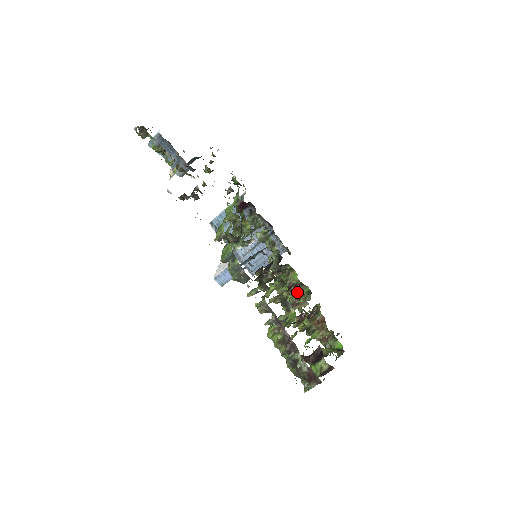
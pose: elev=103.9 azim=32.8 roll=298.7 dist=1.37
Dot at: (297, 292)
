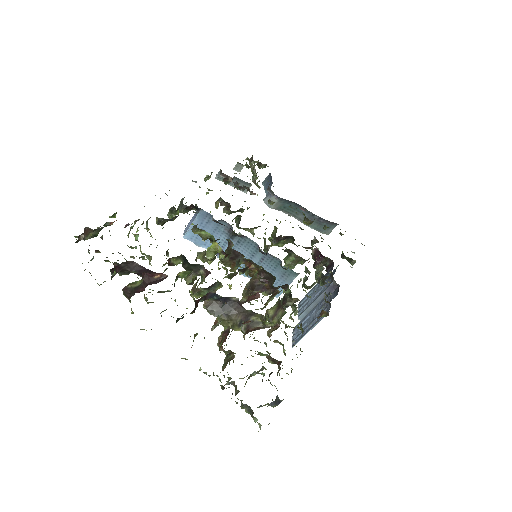
Dot at: (256, 294)
